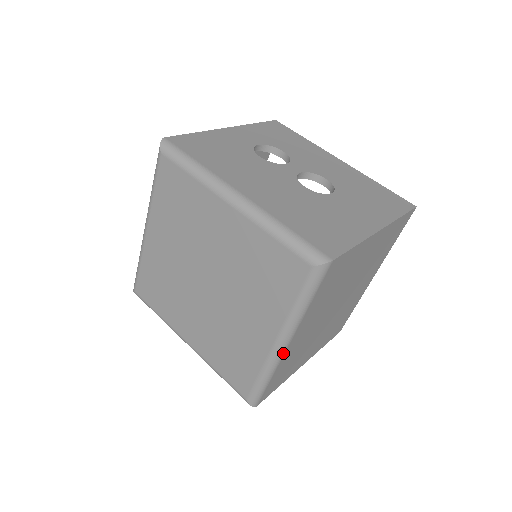
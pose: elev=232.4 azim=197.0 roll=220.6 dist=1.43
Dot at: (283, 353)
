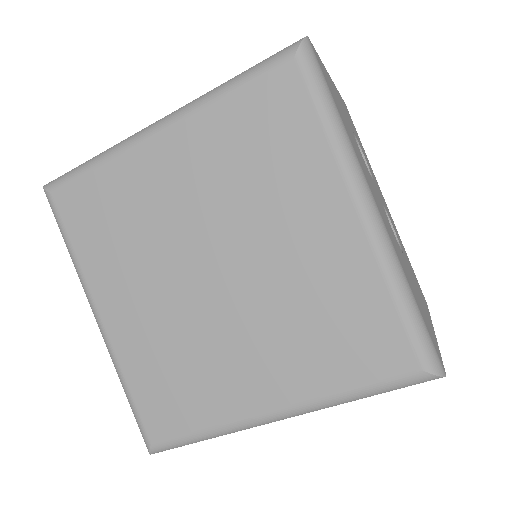
Dot at: (263, 424)
